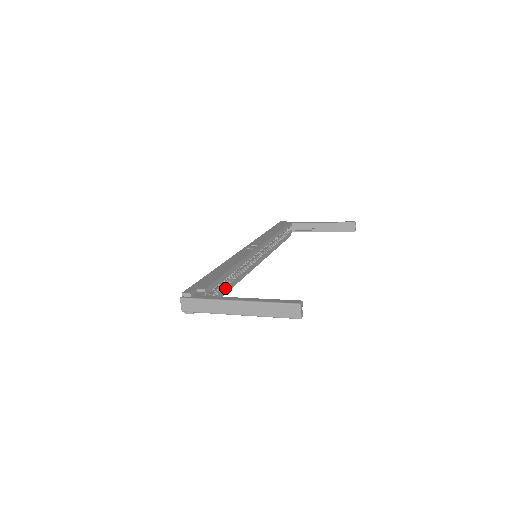
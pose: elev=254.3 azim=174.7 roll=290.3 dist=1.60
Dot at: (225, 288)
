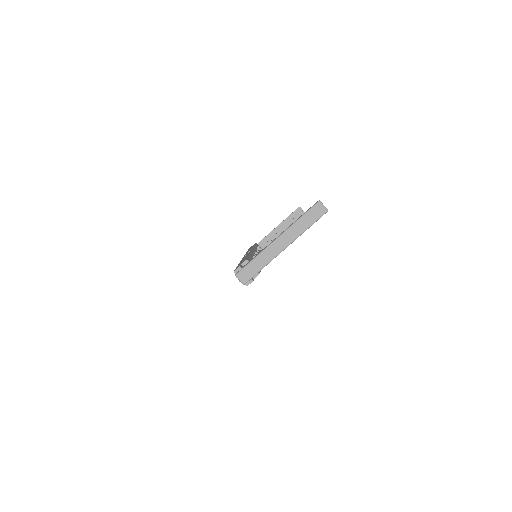
Dot at: occluded
